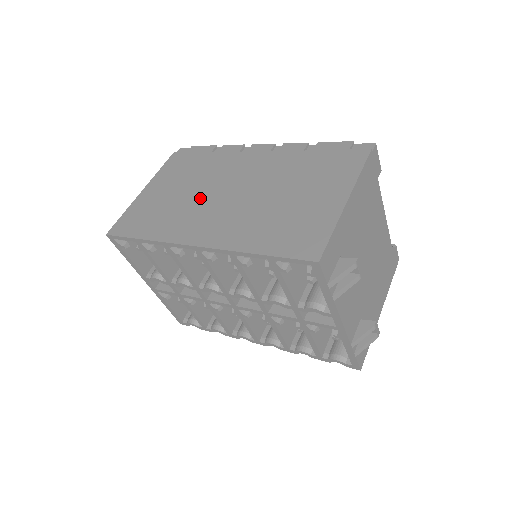
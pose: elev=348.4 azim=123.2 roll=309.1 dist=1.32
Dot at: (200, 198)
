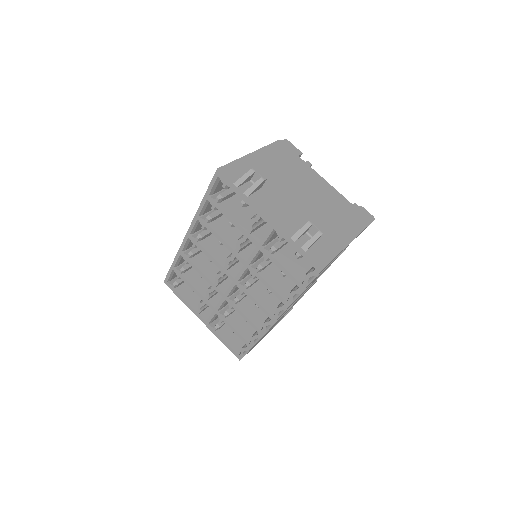
Dot at: occluded
